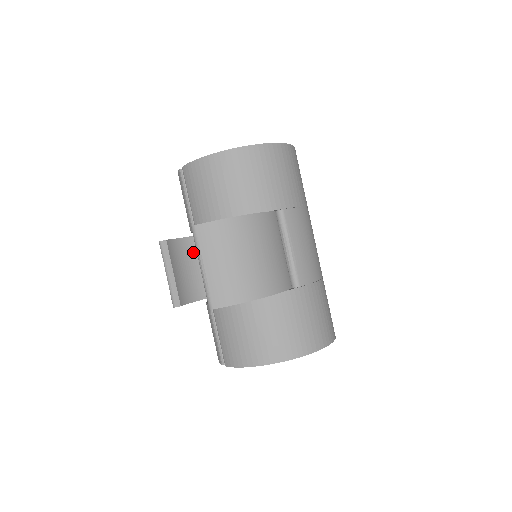
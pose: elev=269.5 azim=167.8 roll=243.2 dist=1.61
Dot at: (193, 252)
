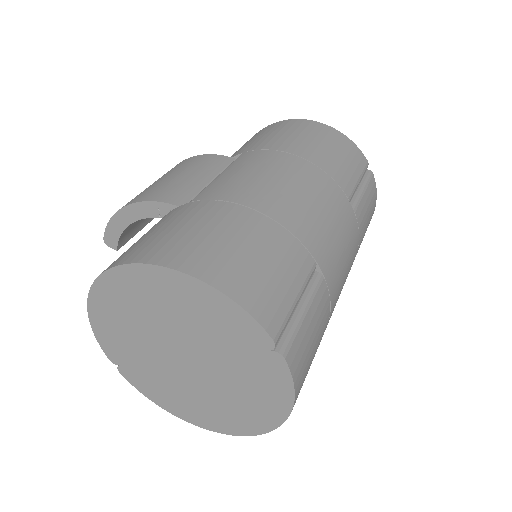
Dot at: occluded
